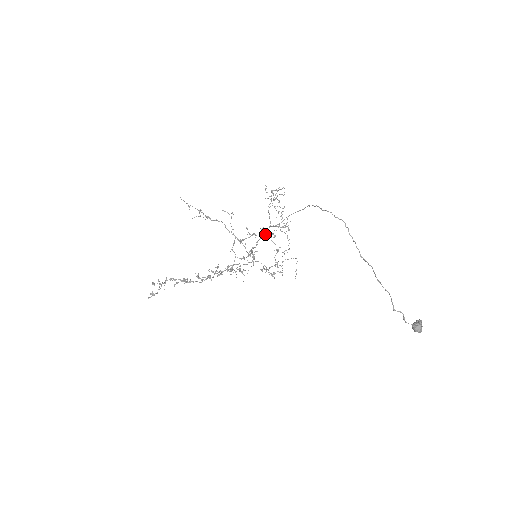
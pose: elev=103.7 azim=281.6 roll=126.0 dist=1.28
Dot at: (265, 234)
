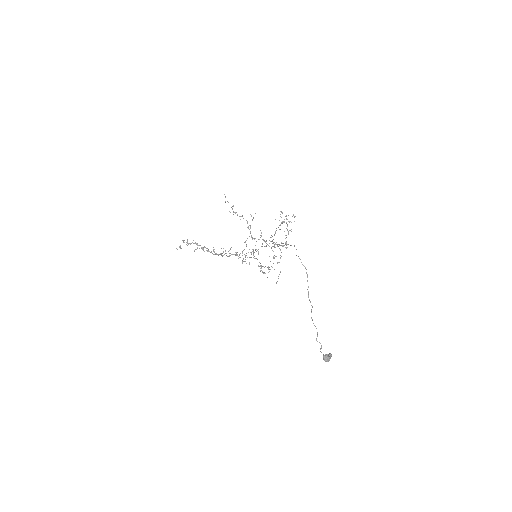
Dot at: occluded
